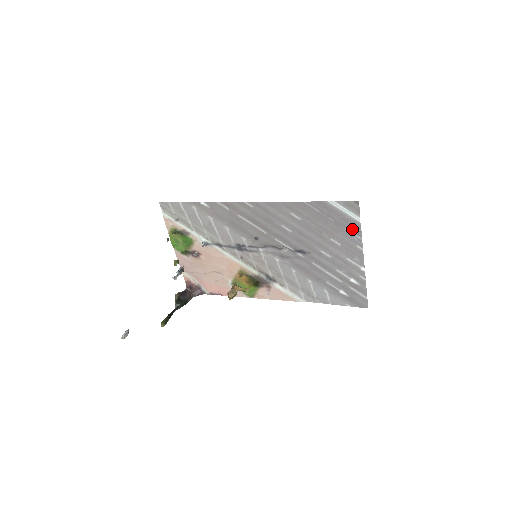
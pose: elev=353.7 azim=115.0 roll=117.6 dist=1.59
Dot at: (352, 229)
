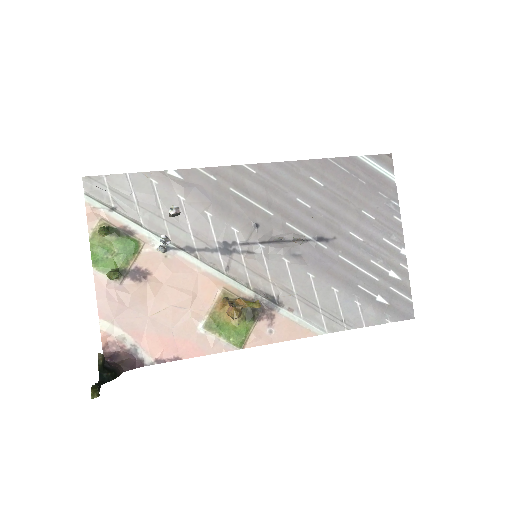
Dot at: (387, 192)
